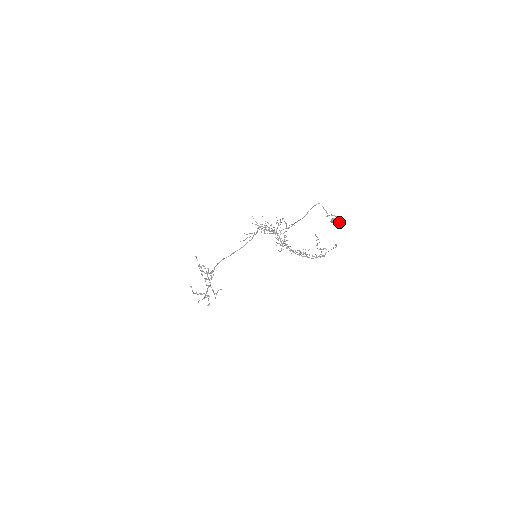
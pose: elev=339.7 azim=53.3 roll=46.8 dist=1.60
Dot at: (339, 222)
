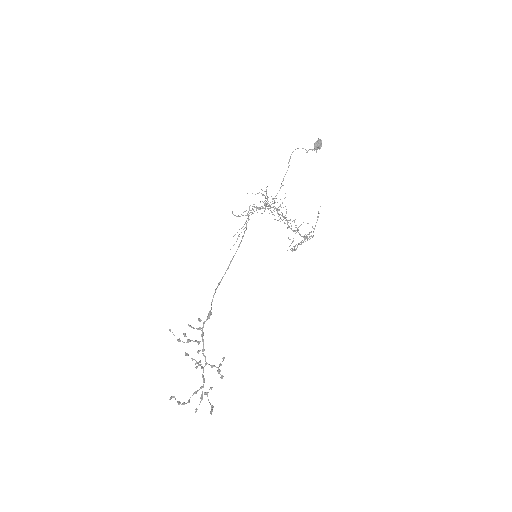
Dot at: (321, 143)
